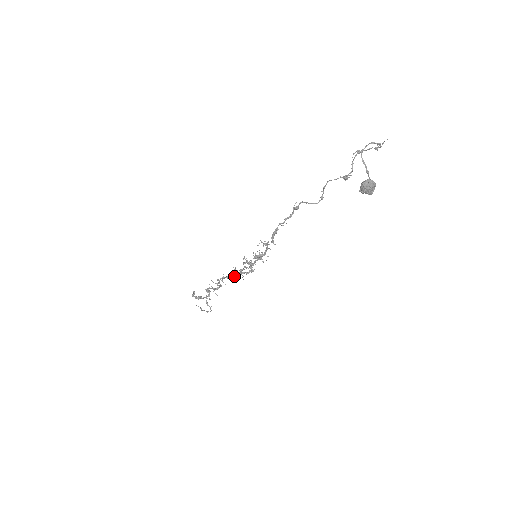
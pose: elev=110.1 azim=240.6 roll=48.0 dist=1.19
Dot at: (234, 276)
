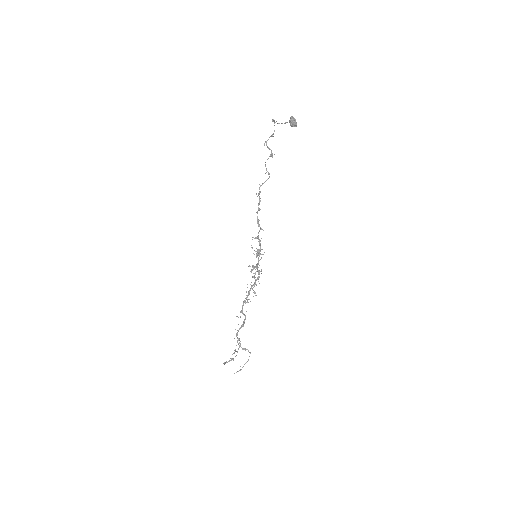
Dot at: occluded
